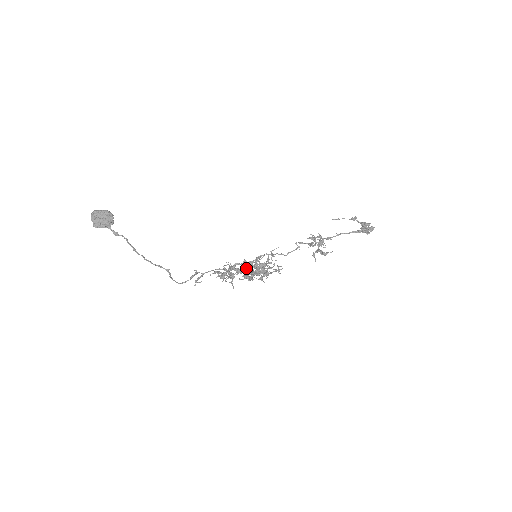
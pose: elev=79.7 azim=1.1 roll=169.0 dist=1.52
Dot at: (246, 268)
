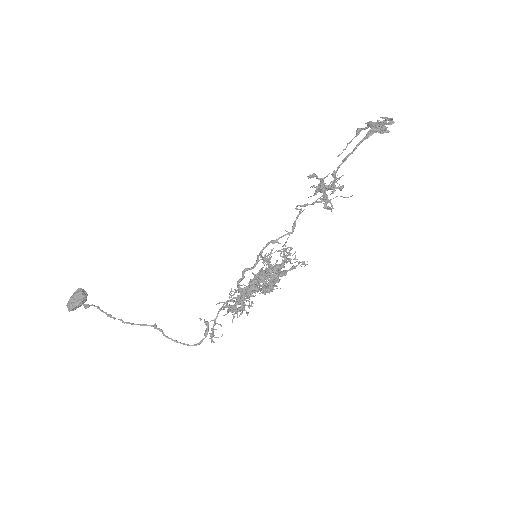
Dot at: (252, 279)
